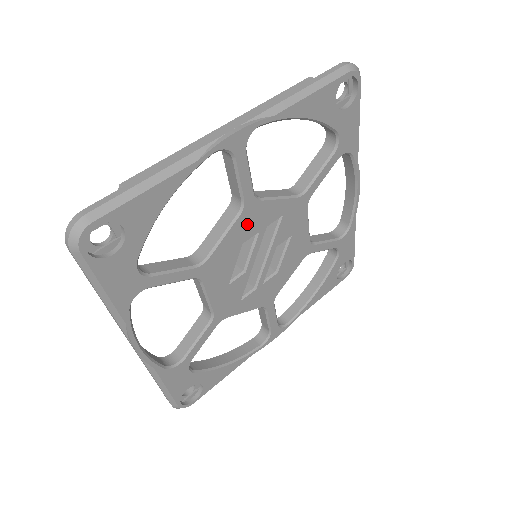
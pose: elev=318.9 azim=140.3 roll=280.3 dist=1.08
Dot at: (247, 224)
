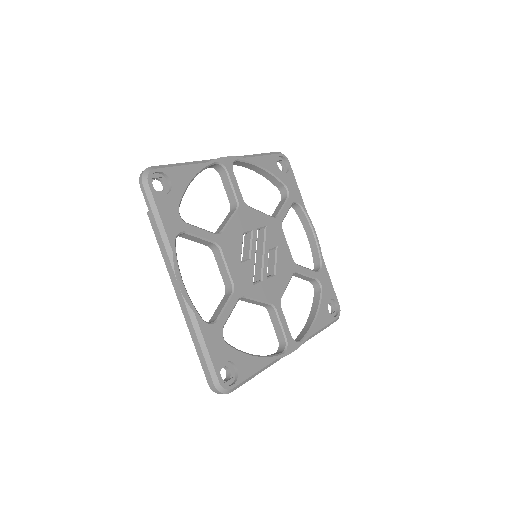
Dot at: (243, 219)
